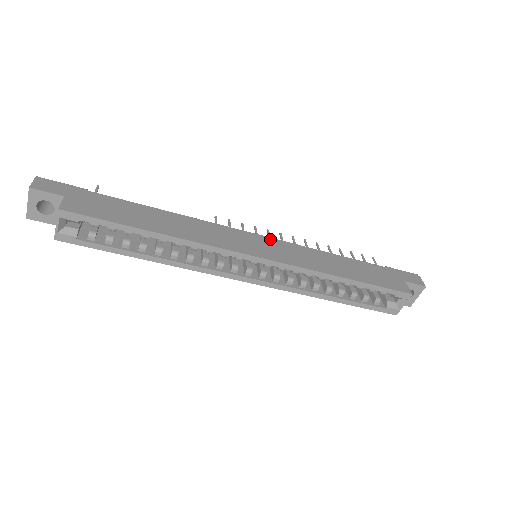
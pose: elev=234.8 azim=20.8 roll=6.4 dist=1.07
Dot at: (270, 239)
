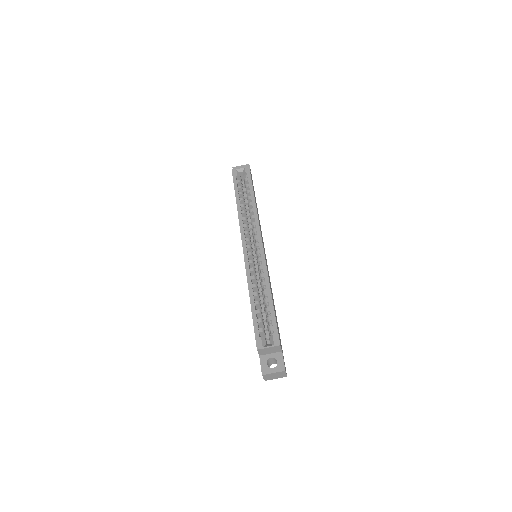
Dot at: occluded
